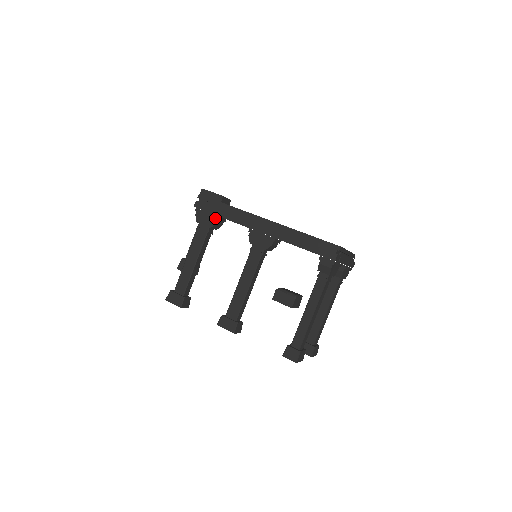
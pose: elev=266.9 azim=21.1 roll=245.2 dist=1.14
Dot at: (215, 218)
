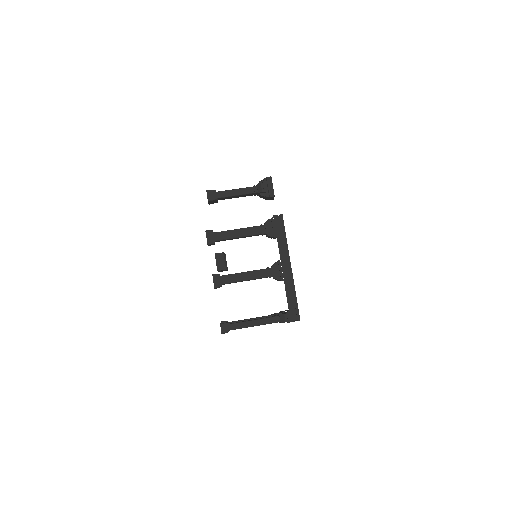
Dot at: (274, 235)
